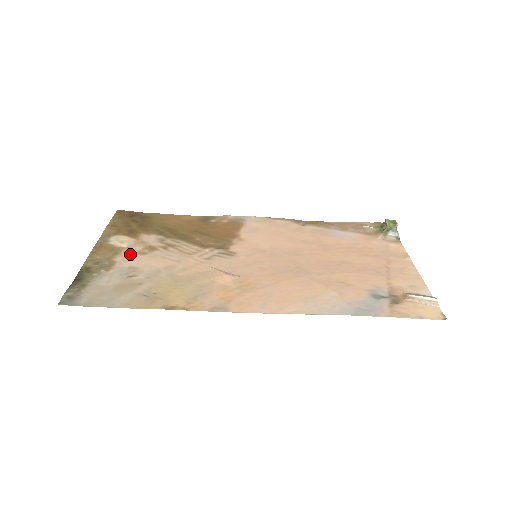
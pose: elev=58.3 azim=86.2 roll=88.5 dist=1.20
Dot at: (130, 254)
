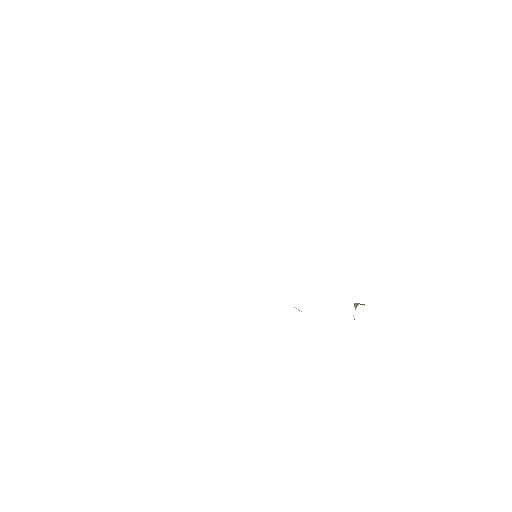
Dot at: occluded
